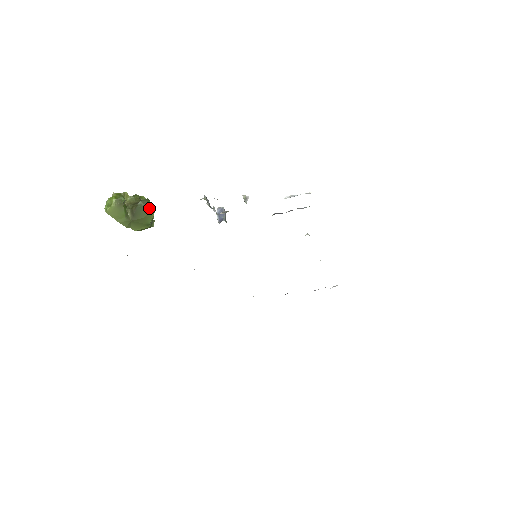
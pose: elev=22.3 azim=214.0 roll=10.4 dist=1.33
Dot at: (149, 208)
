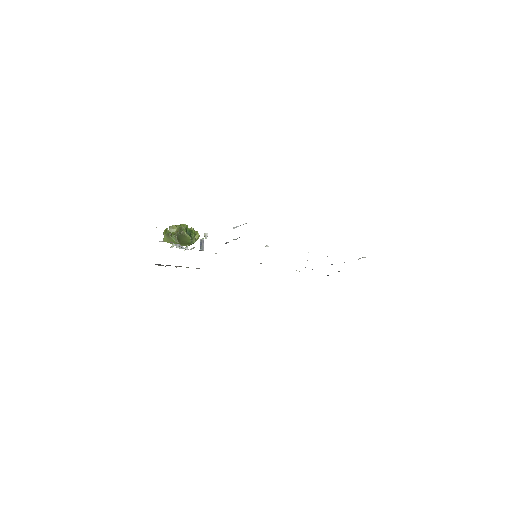
Dot at: (184, 235)
